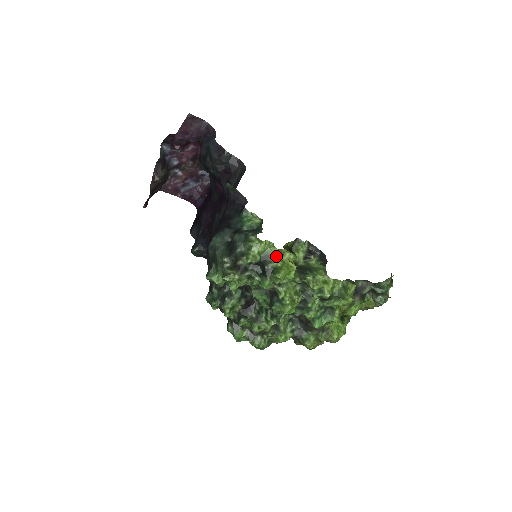
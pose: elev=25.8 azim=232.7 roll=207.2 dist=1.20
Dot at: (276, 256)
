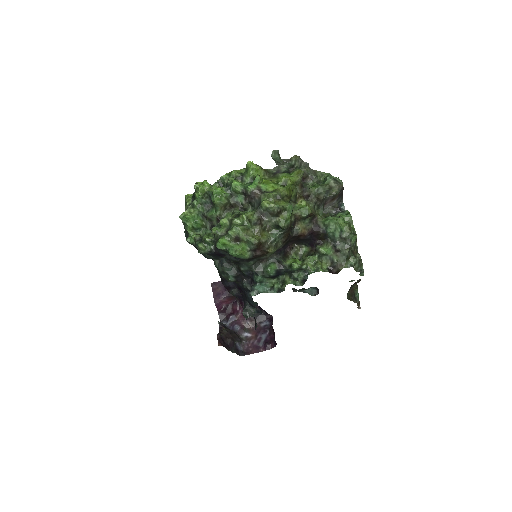
Dot at: occluded
